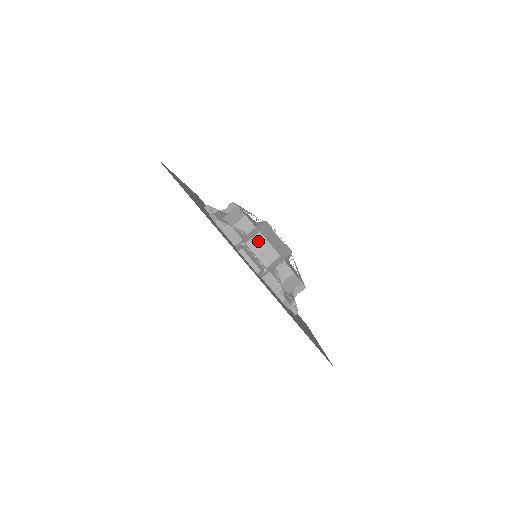
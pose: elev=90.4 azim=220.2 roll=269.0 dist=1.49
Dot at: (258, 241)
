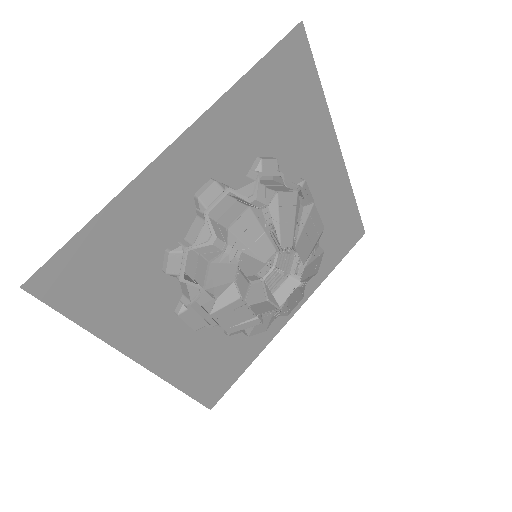
Dot at: occluded
